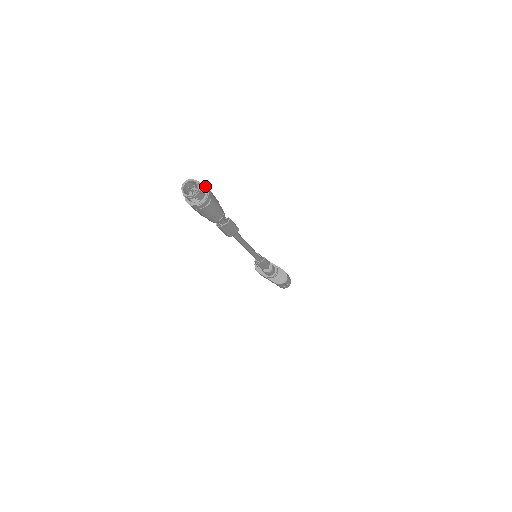
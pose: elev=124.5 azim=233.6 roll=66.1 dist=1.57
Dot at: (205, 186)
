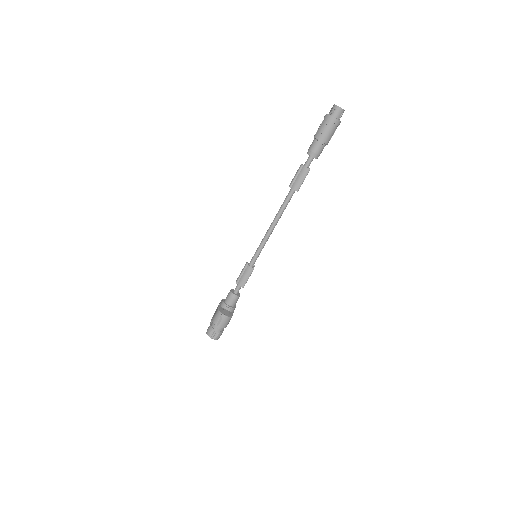
Dot at: occluded
